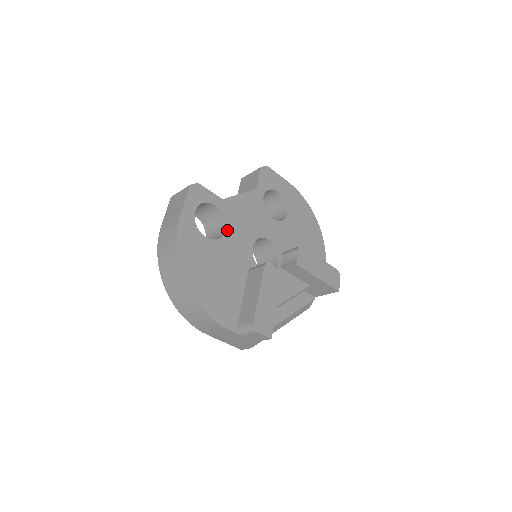
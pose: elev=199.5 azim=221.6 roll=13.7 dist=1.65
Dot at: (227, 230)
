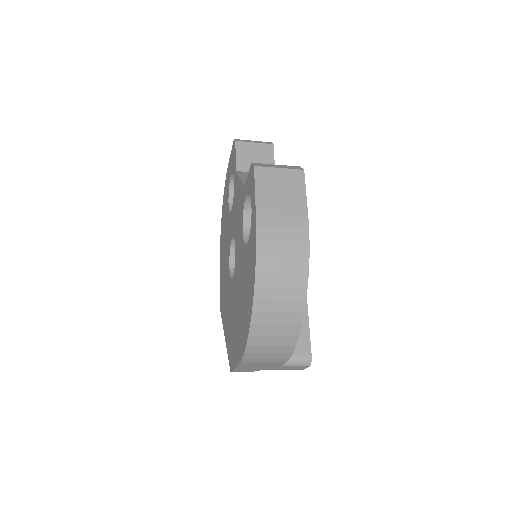
Dot at: occluded
